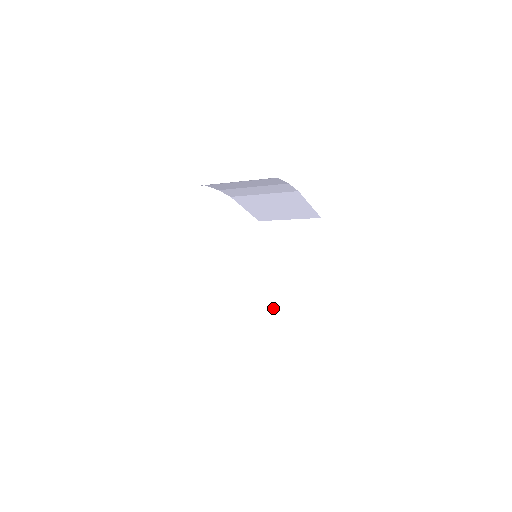
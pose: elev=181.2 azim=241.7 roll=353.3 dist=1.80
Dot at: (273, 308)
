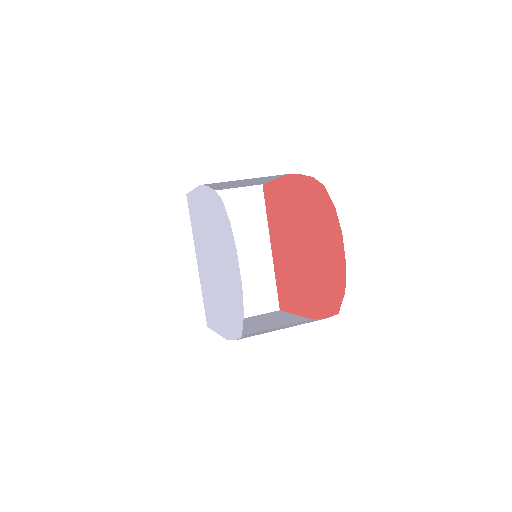
Dot at: occluded
